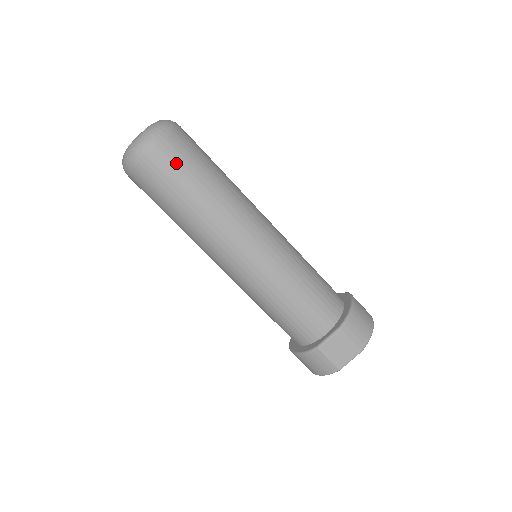
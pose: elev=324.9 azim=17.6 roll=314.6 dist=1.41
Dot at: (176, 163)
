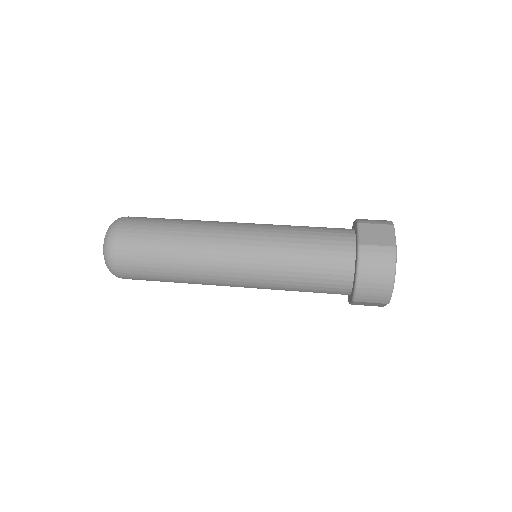
Dot at: (143, 221)
